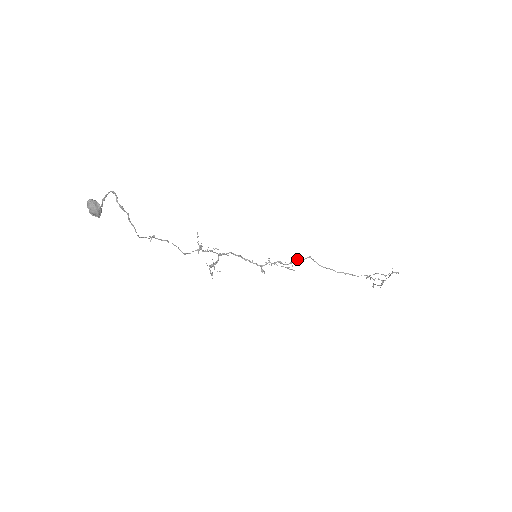
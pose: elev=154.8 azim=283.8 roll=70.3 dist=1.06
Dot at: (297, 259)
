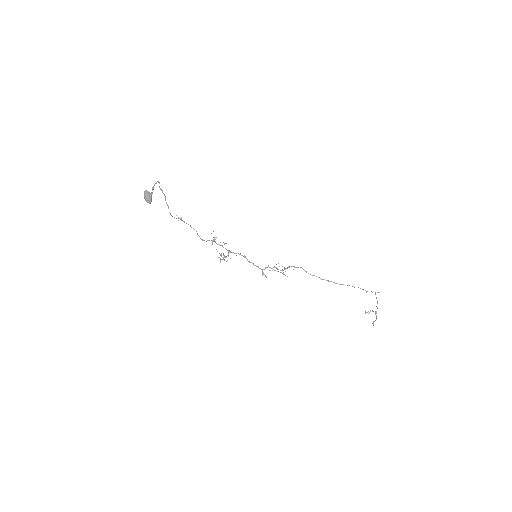
Dot at: occluded
